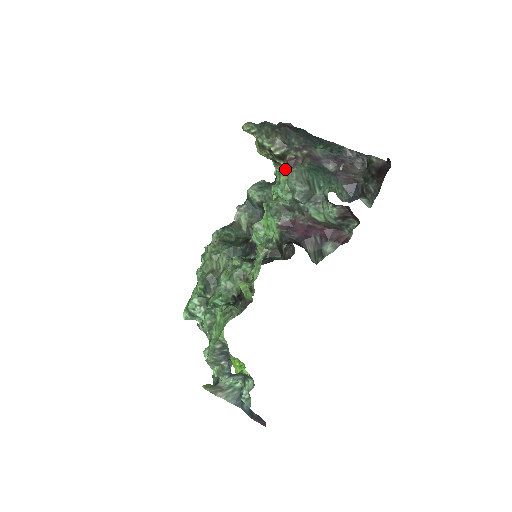
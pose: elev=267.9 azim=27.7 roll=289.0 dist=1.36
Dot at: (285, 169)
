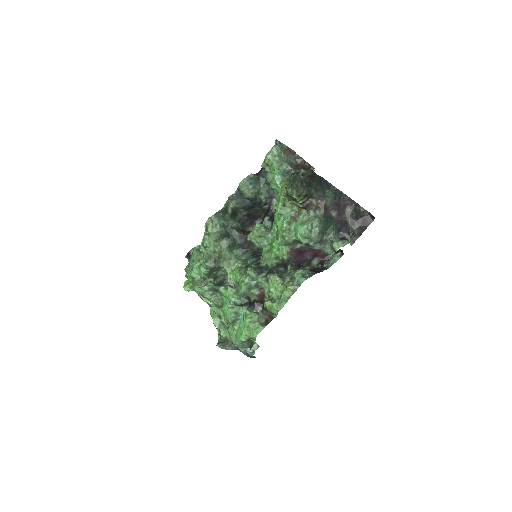
Dot at: (297, 205)
